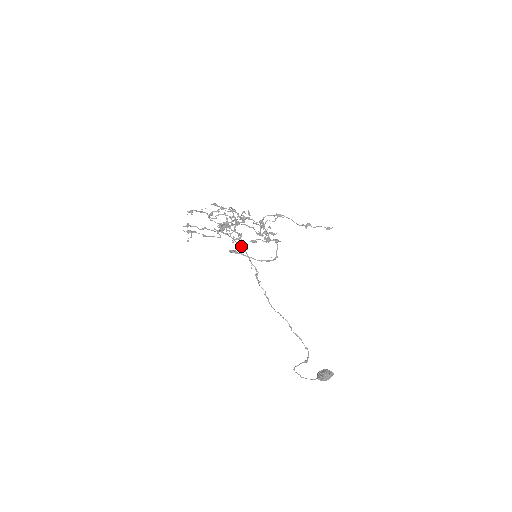
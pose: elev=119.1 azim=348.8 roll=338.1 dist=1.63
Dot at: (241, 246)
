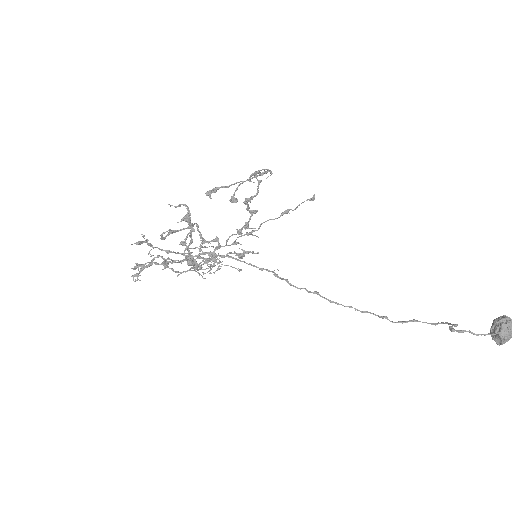
Dot at: (228, 256)
